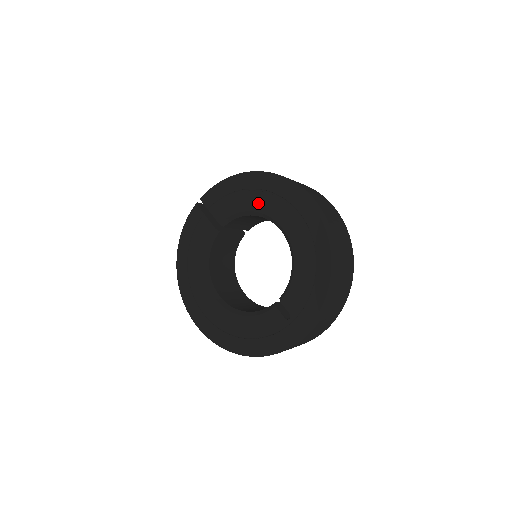
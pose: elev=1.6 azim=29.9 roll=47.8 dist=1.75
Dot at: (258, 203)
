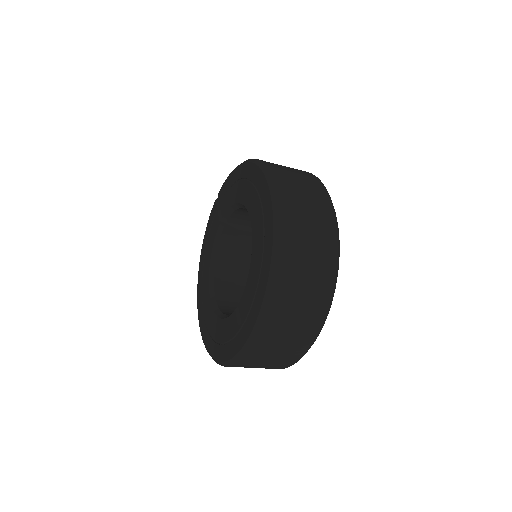
Dot at: (242, 194)
